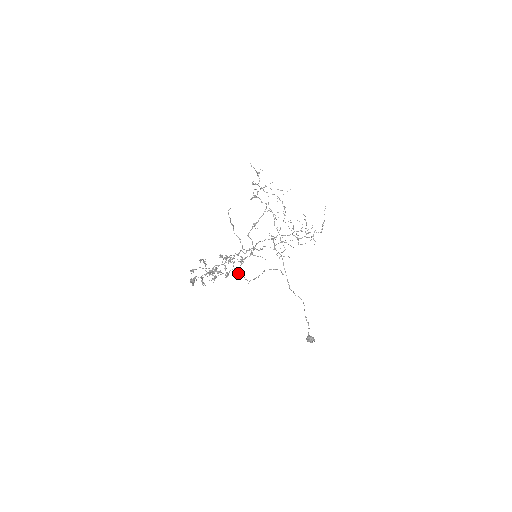
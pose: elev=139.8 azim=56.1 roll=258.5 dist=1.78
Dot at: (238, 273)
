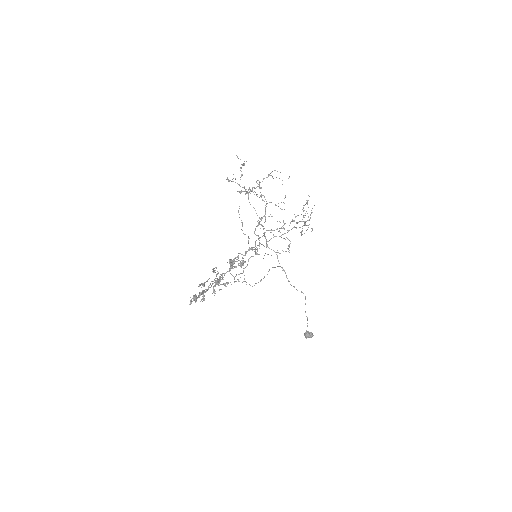
Dot at: (238, 279)
